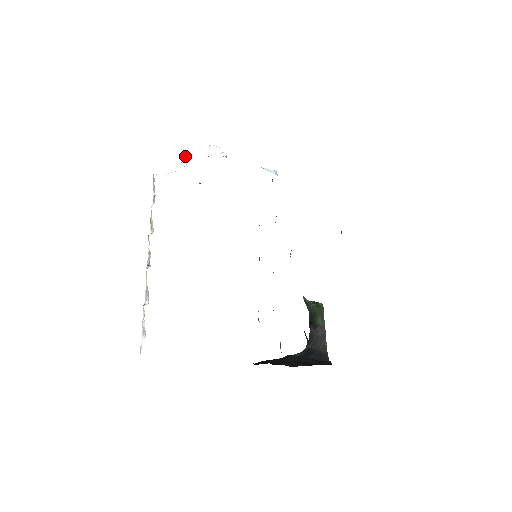
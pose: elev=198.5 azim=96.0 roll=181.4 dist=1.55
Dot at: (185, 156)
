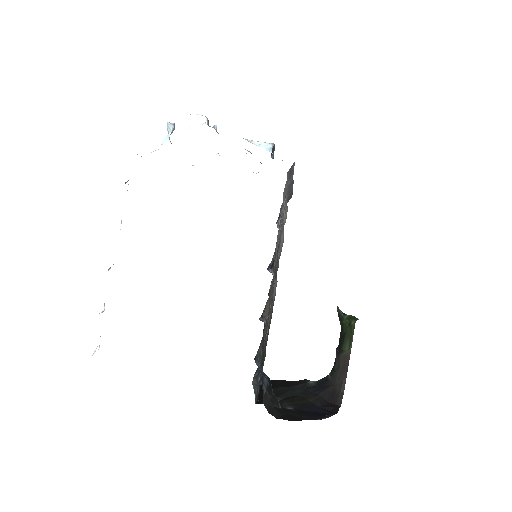
Dot at: (169, 129)
